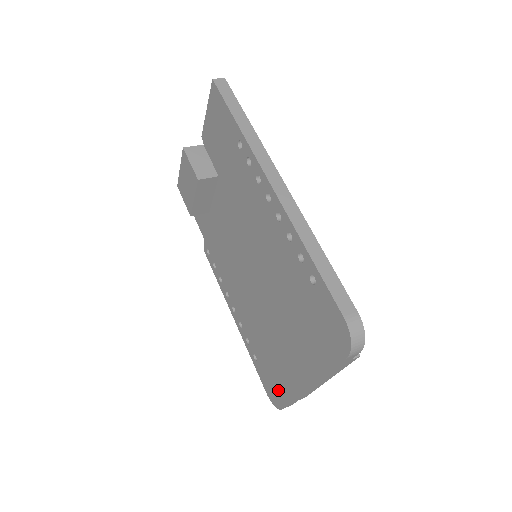
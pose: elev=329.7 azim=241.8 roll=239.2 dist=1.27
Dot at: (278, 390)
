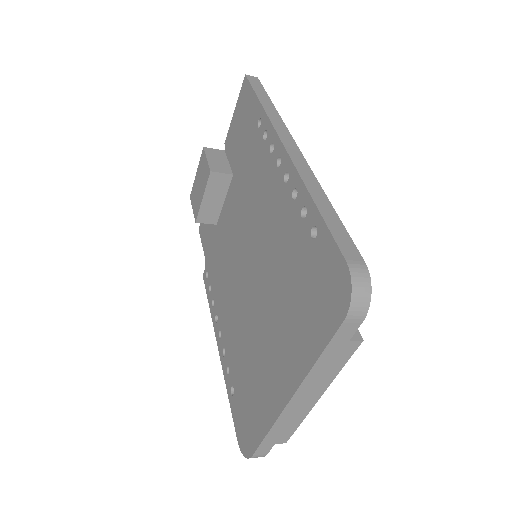
Dot at: (252, 426)
